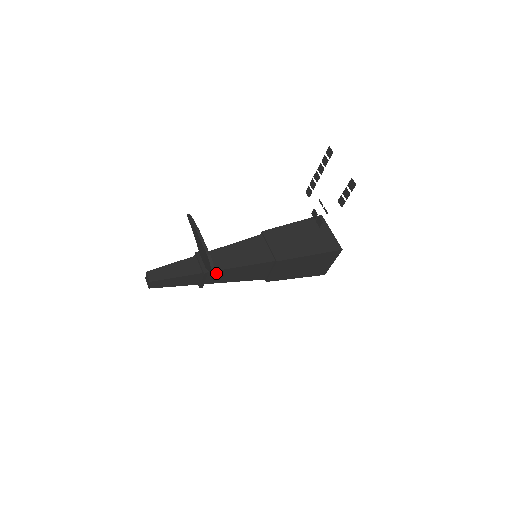
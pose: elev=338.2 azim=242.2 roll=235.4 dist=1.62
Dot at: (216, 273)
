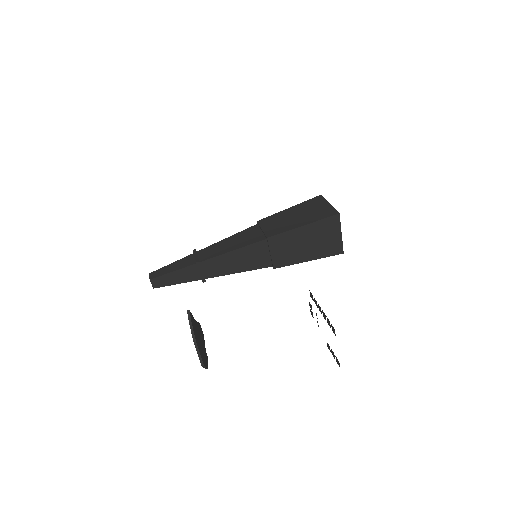
Dot at: occluded
